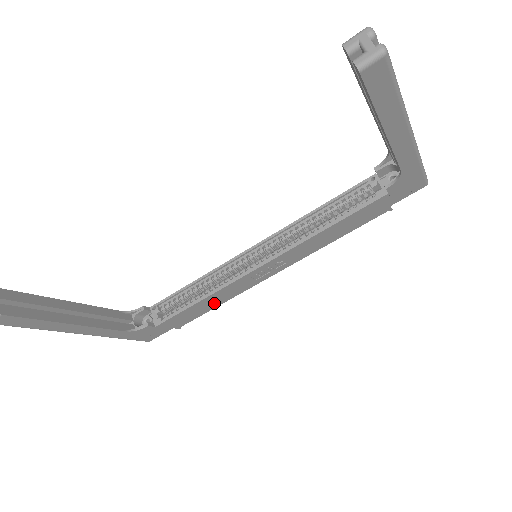
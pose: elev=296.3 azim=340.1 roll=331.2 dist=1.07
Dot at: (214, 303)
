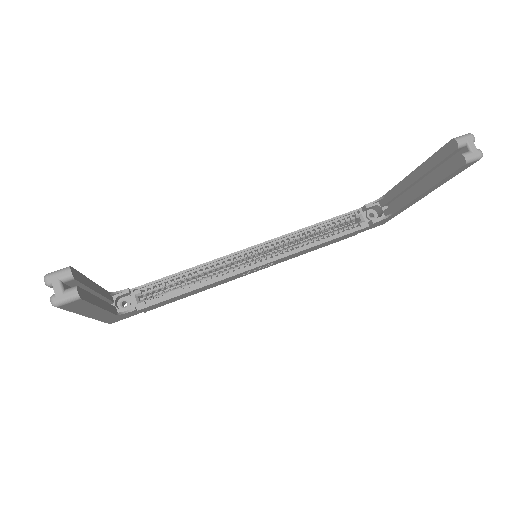
Dot at: (196, 292)
